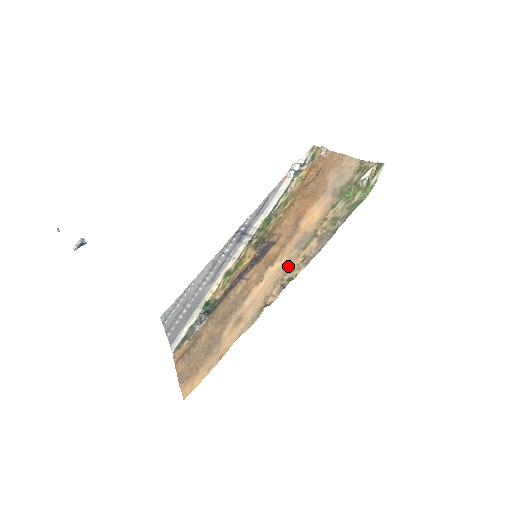
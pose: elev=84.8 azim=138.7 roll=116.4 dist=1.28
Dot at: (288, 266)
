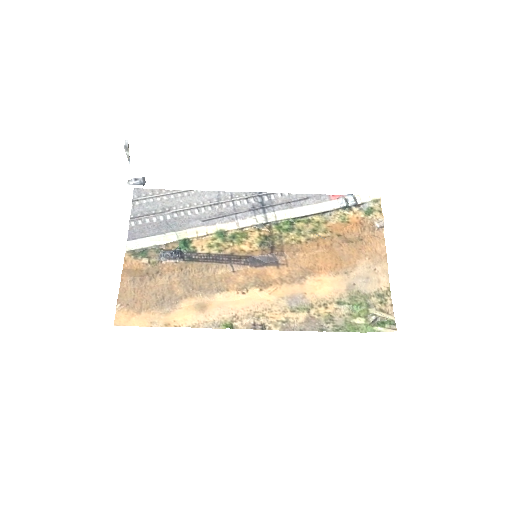
Dot at: (271, 310)
